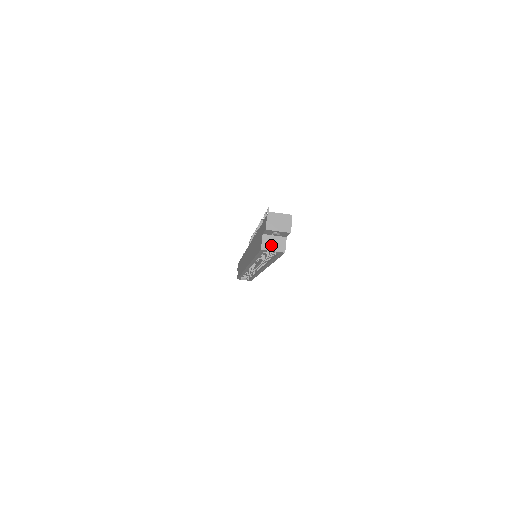
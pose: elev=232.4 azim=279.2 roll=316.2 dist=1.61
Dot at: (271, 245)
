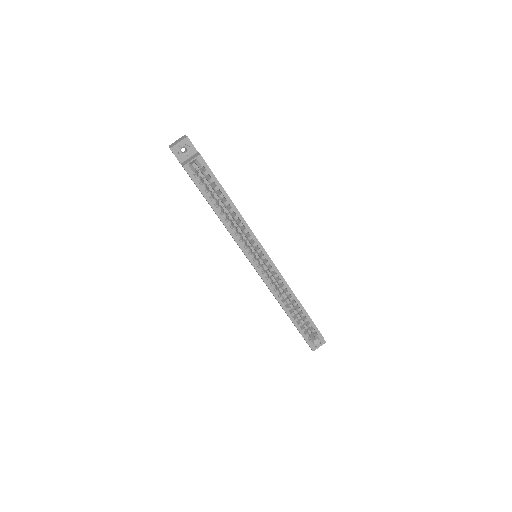
Dot at: (189, 161)
